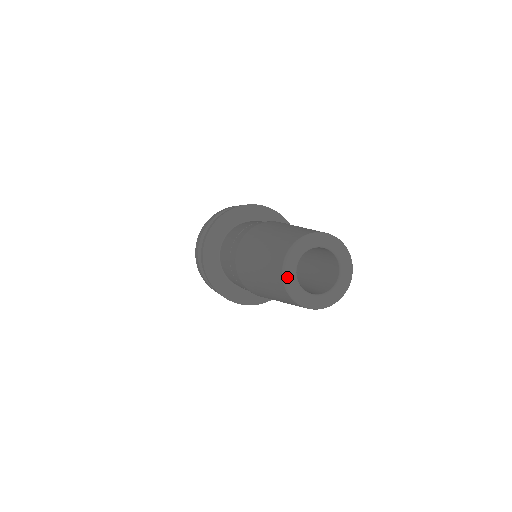
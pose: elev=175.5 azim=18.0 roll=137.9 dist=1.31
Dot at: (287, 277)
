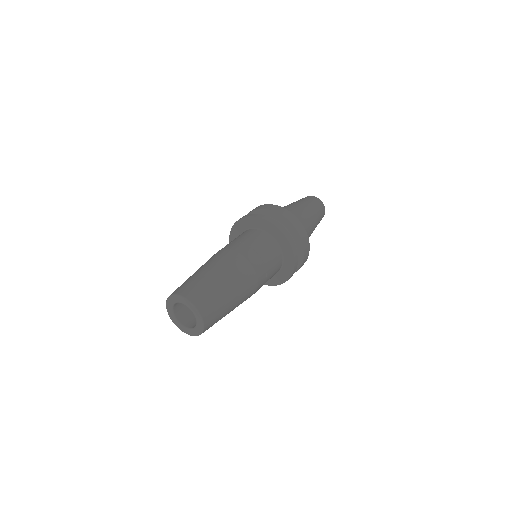
Dot at: (172, 298)
